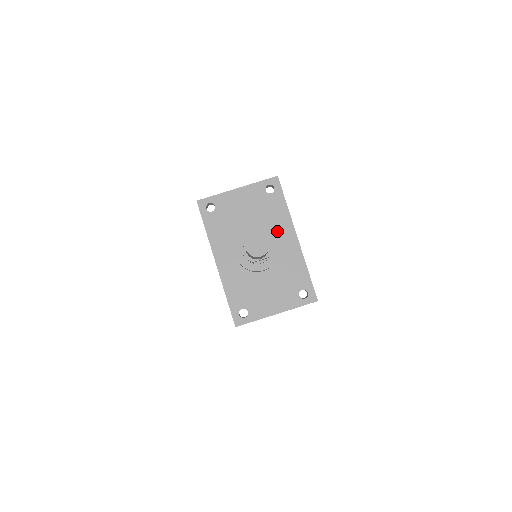
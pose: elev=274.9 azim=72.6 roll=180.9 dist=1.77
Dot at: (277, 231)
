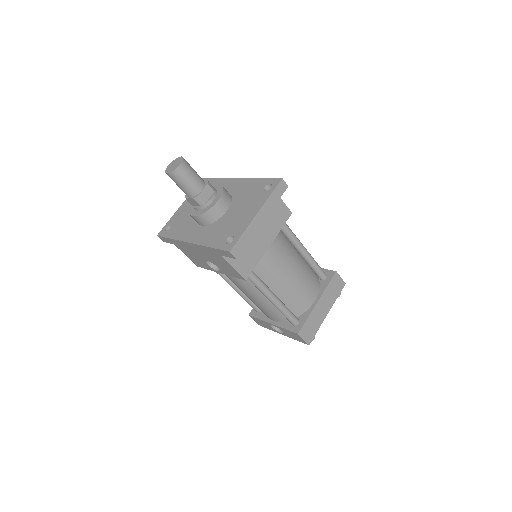
Dot at: occluded
